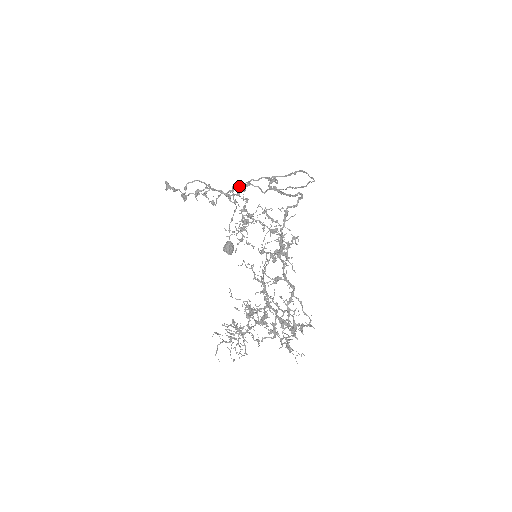
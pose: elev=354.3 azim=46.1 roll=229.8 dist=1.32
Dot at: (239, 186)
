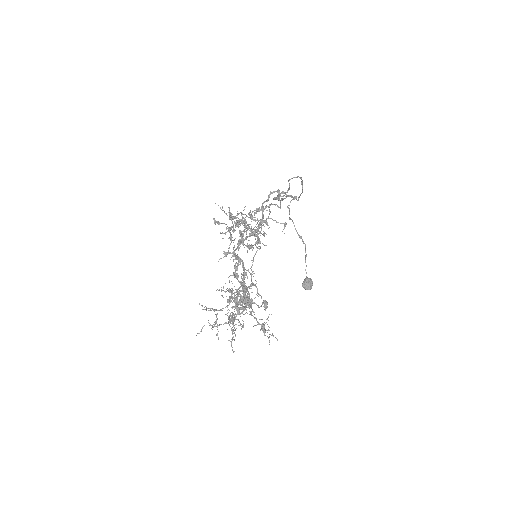
Dot at: (289, 218)
